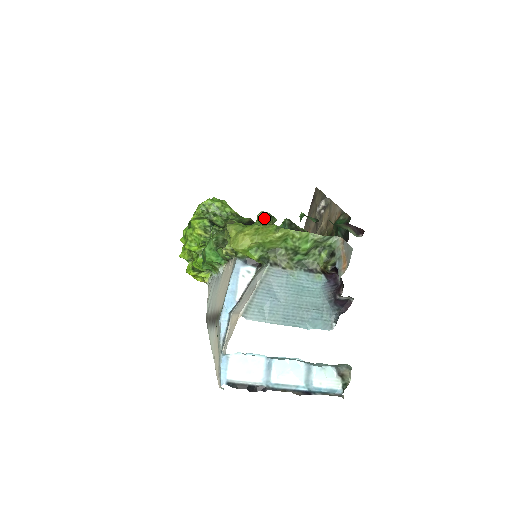
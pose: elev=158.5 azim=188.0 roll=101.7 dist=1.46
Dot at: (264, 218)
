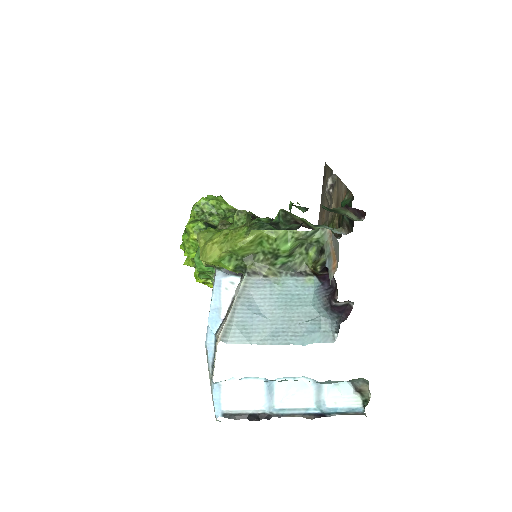
Dot at: (241, 217)
